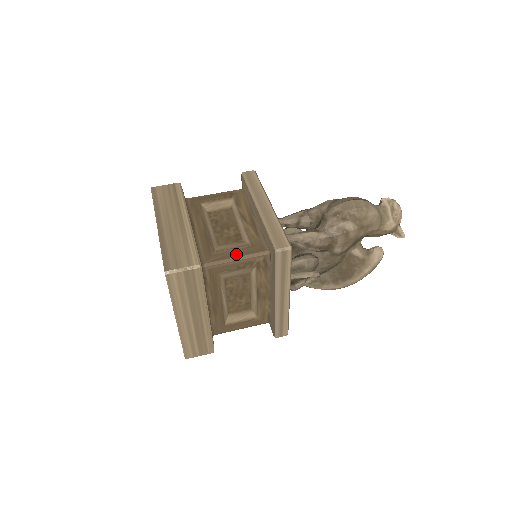
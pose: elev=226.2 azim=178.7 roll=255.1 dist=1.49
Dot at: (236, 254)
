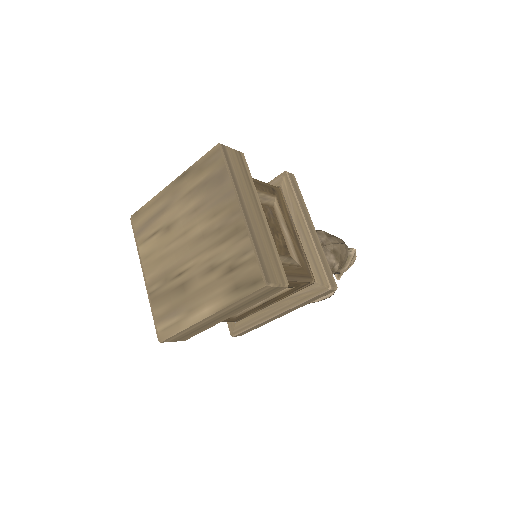
Dot at: (295, 274)
